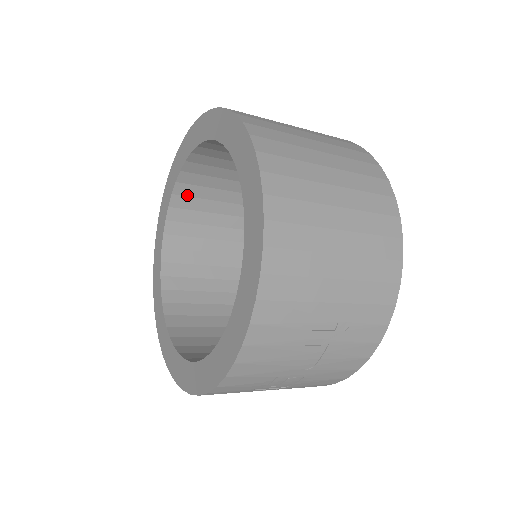
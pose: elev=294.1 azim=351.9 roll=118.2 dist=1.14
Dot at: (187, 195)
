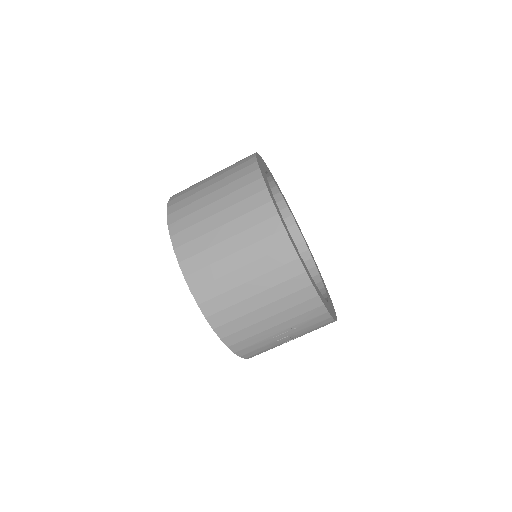
Dot at: occluded
